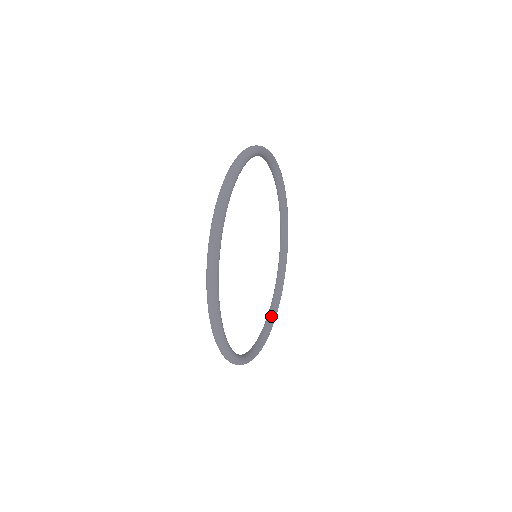
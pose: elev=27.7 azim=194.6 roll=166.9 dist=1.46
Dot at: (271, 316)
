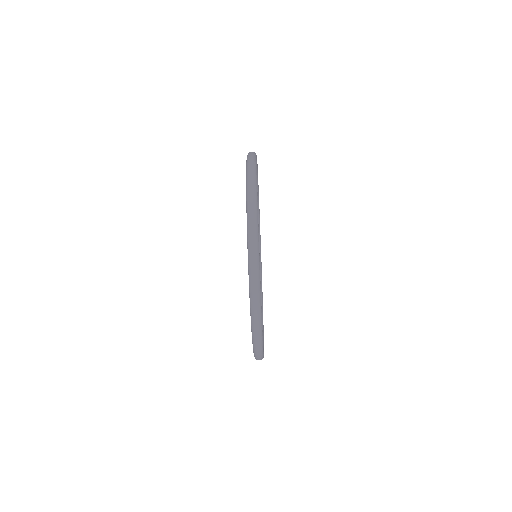
Dot at: occluded
